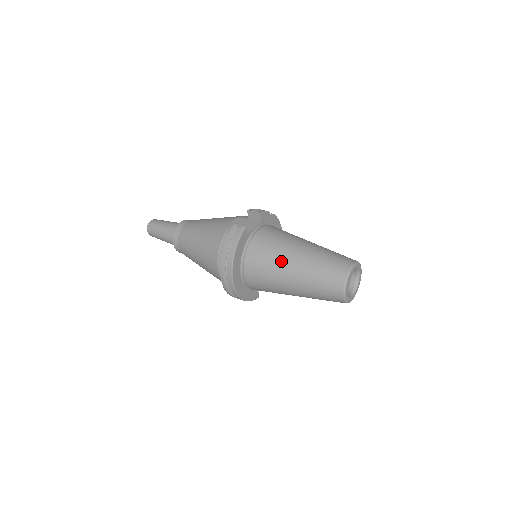
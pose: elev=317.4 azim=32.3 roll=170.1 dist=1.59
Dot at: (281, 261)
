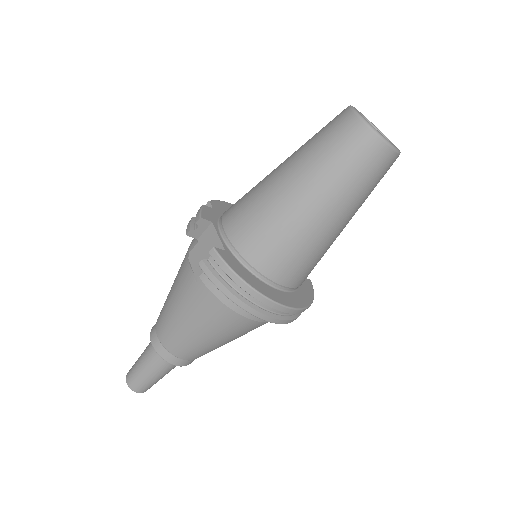
Dot at: (293, 219)
